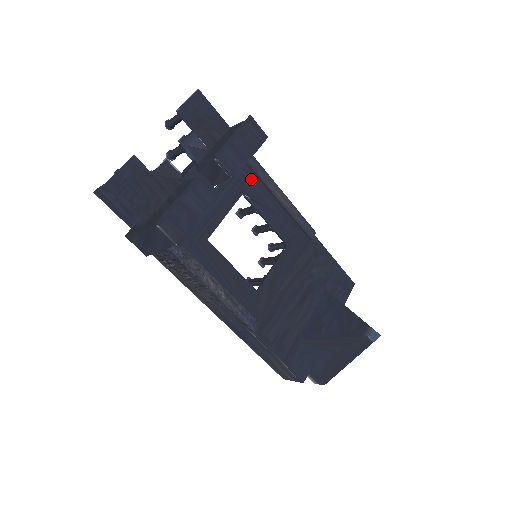
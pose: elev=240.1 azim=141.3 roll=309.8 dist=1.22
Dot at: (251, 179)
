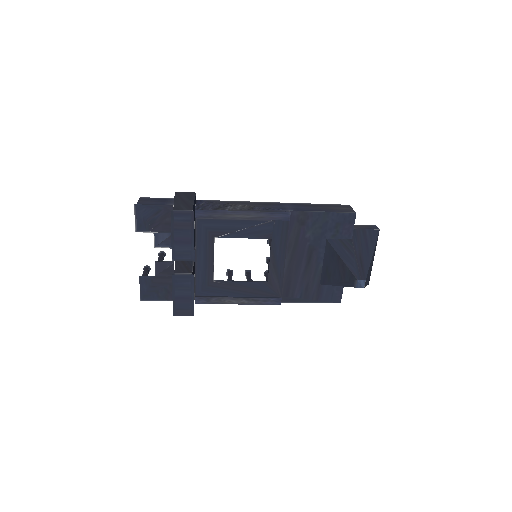
Dot at: (213, 223)
